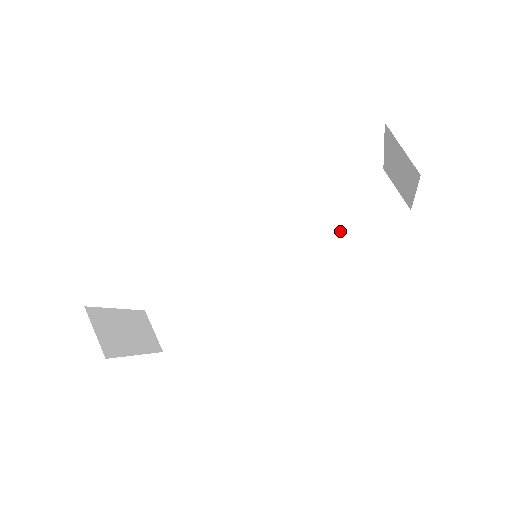
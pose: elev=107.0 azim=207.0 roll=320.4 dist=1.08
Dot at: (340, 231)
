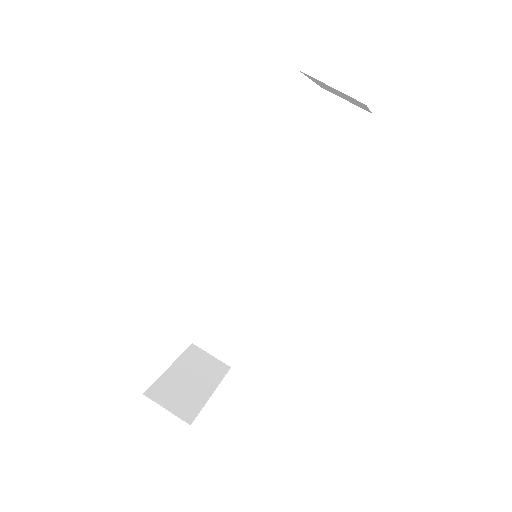
Dot at: (316, 175)
